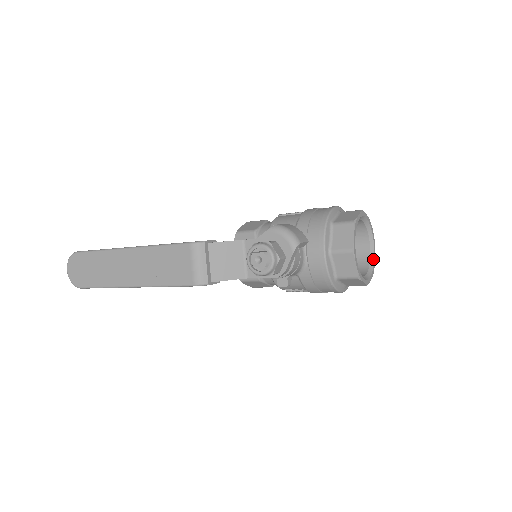
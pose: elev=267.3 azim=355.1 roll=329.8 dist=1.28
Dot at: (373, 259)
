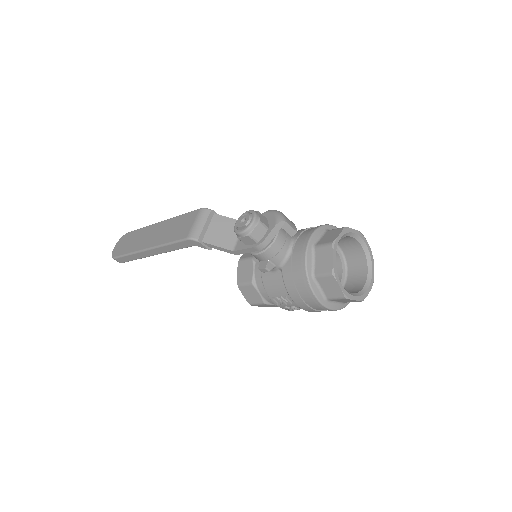
Dot at: (366, 290)
